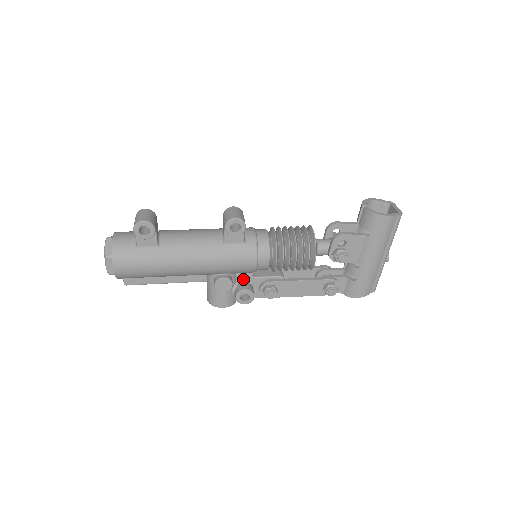
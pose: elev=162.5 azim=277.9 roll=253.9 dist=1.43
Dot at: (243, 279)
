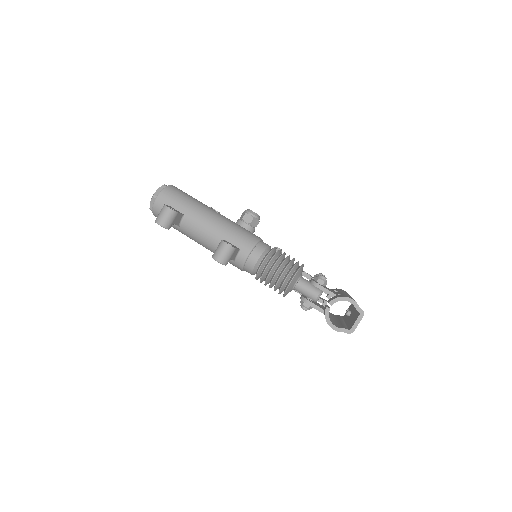
Dot at: occluded
